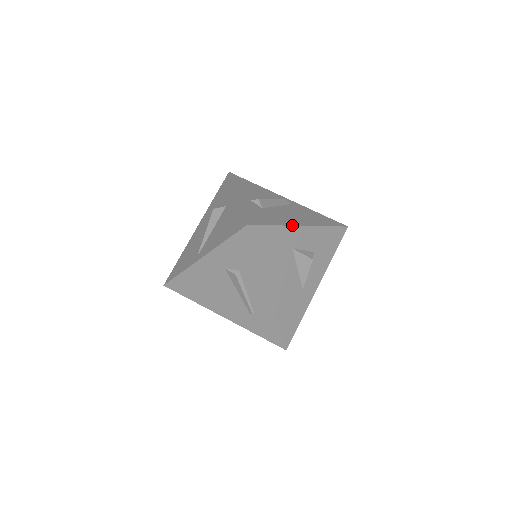
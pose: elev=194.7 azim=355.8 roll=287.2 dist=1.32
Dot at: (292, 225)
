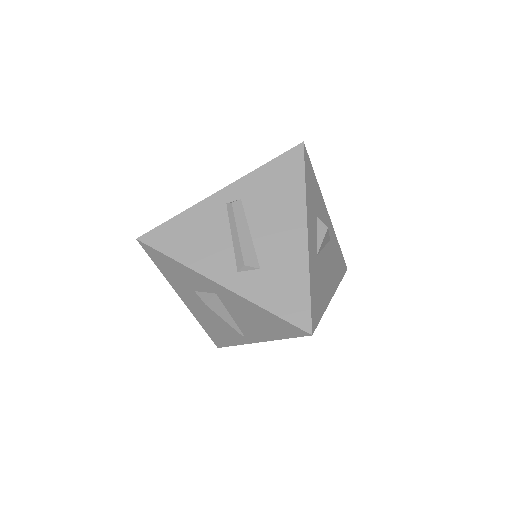
Dot at: (307, 254)
